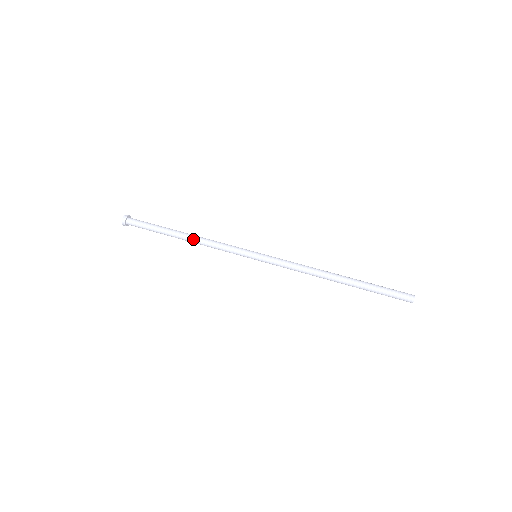
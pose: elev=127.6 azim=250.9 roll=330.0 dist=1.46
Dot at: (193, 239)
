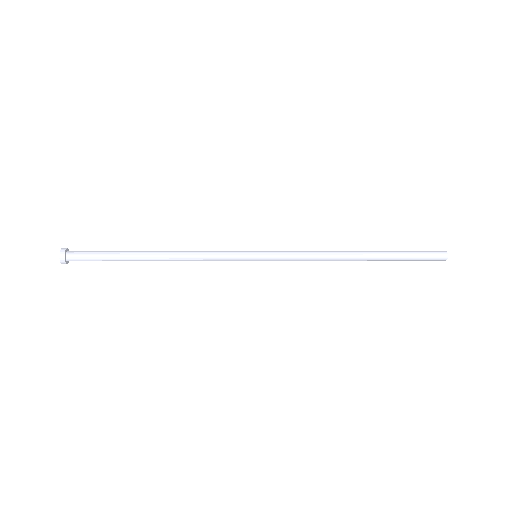
Dot at: (169, 257)
